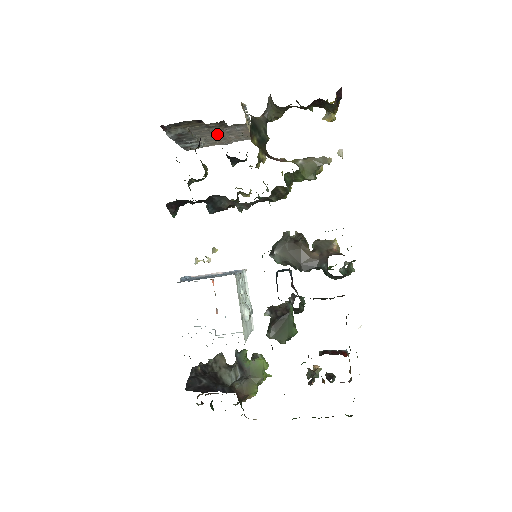
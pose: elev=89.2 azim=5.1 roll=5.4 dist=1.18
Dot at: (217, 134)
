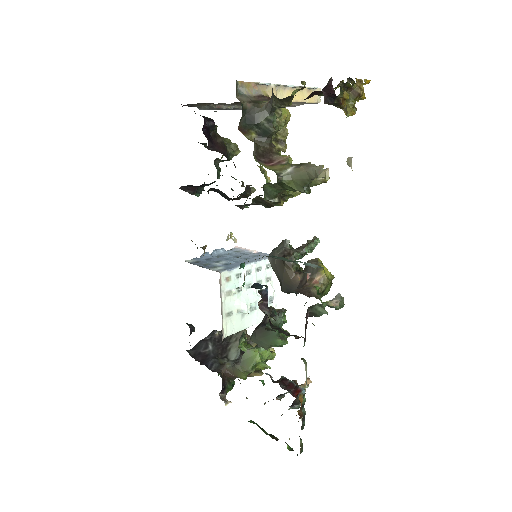
Dot at: occluded
